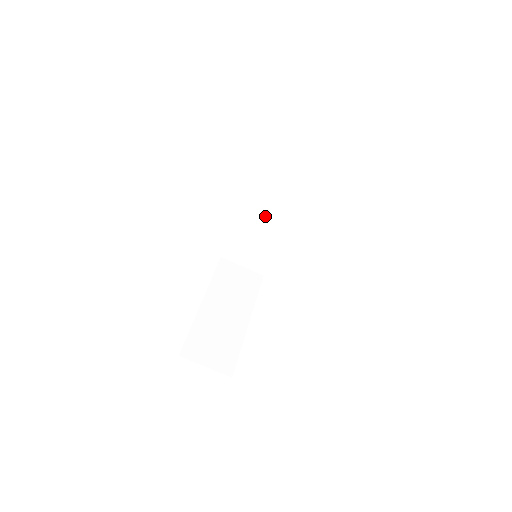
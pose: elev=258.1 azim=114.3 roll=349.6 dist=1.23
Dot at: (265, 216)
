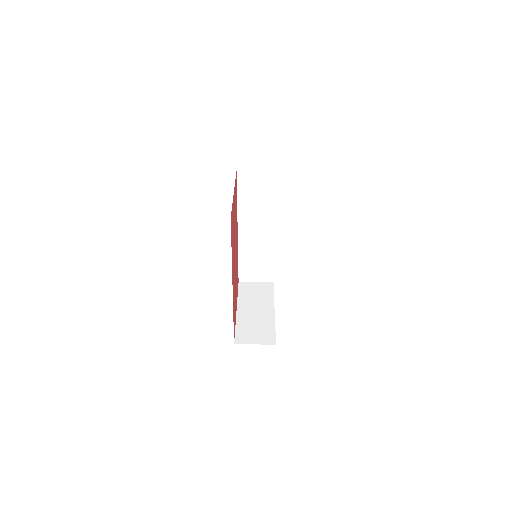
Dot at: (254, 236)
